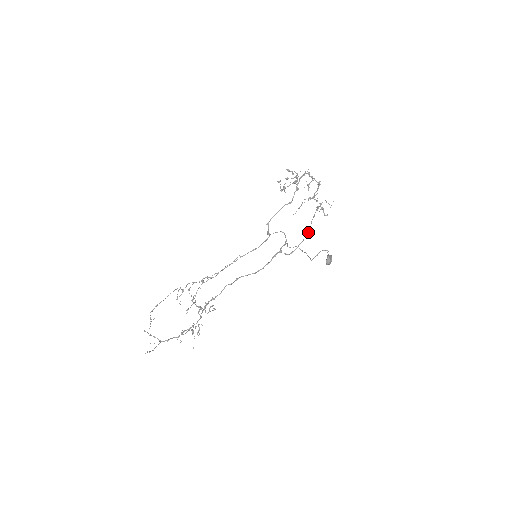
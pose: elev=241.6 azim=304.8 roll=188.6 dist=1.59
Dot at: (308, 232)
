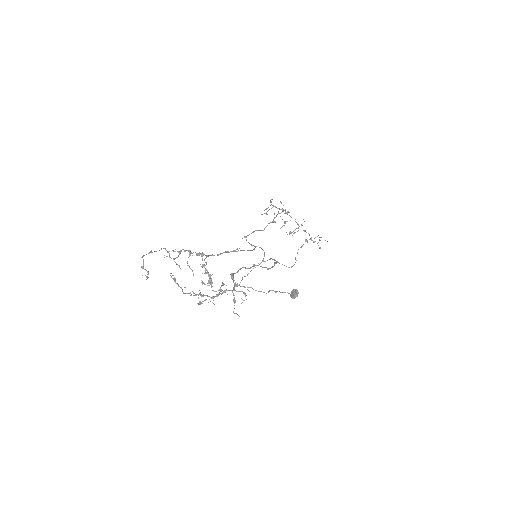
Dot at: occluded
